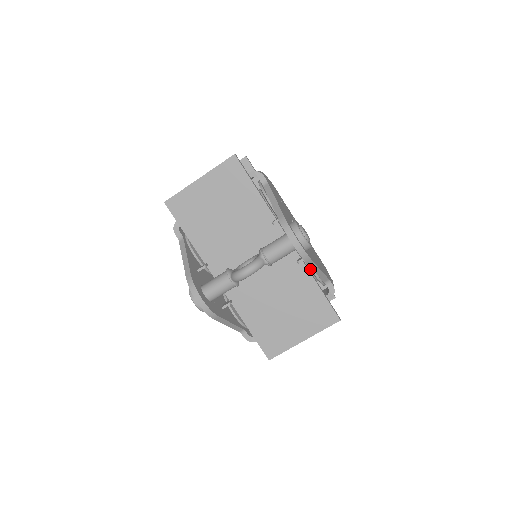
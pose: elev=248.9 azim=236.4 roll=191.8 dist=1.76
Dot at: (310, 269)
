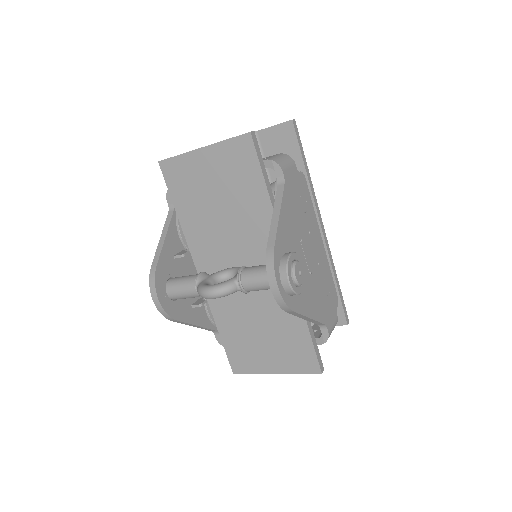
Dot at: occluded
